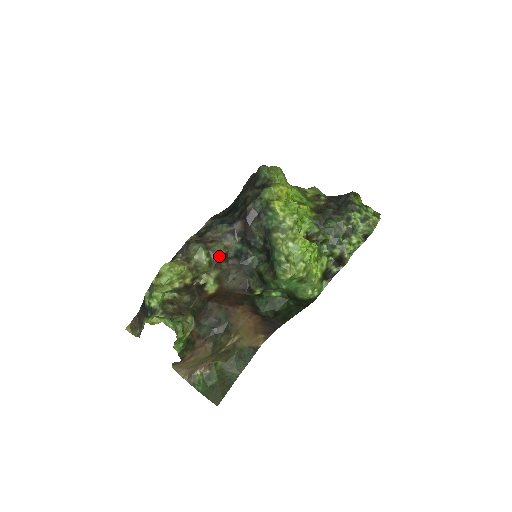
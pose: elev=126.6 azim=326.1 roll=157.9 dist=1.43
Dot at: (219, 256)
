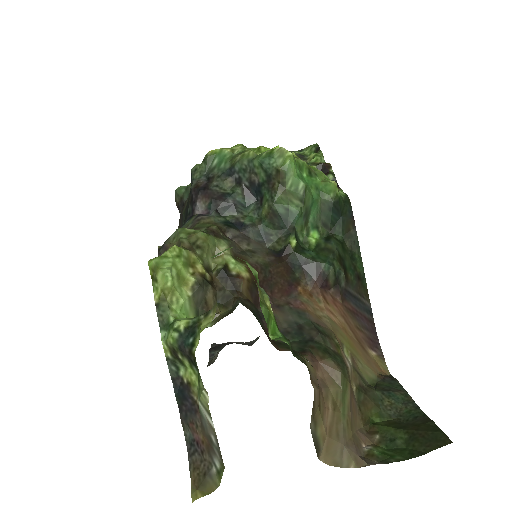
Dot at: (209, 226)
